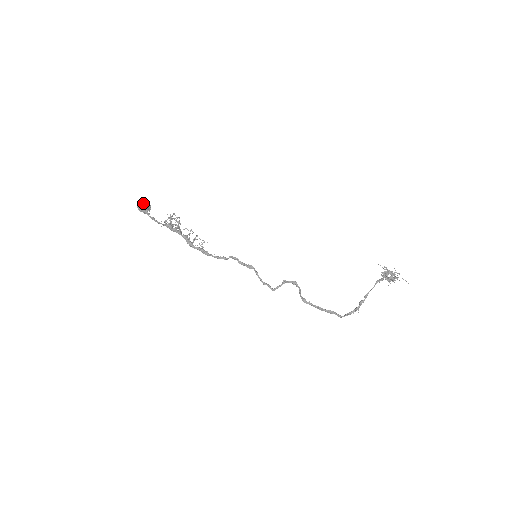
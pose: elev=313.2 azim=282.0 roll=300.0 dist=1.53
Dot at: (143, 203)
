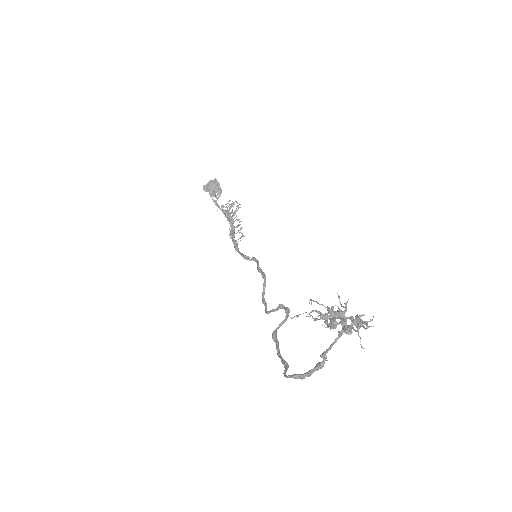
Dot at: (211, 184)
